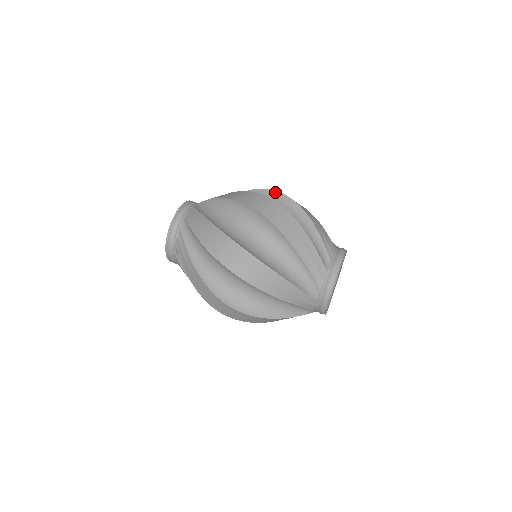
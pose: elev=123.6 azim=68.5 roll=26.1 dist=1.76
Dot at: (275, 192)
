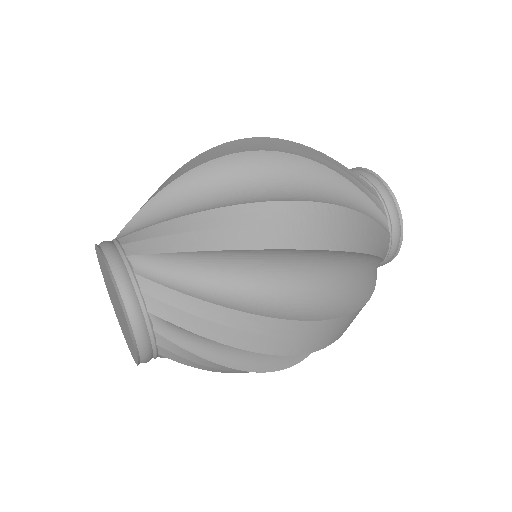
Dot at: (256, 154)
